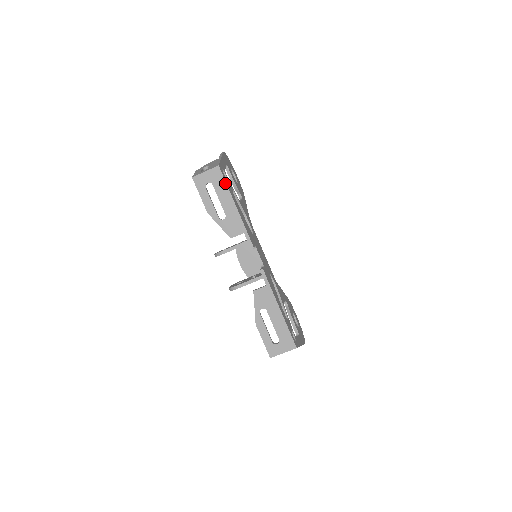
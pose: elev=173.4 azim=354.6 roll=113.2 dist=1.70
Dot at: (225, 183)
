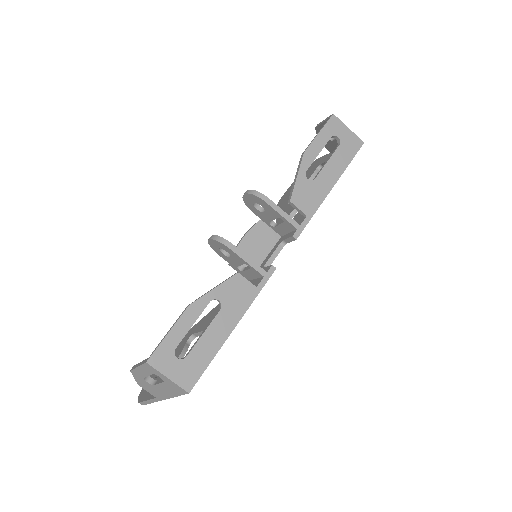
Dot at: (350, 160)
